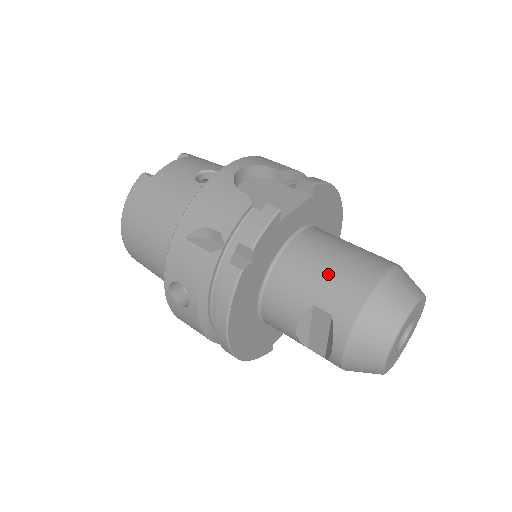
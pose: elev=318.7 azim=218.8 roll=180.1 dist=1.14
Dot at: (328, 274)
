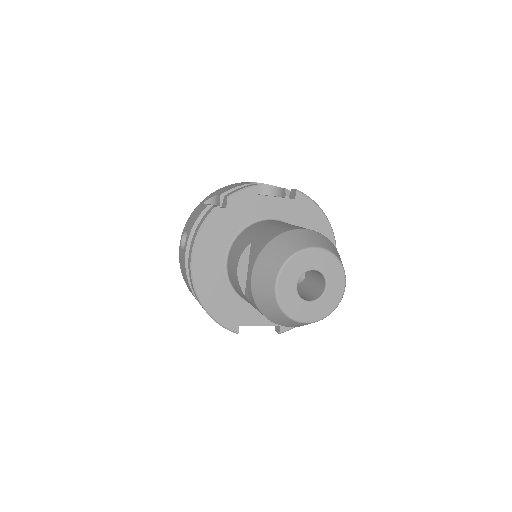
Dot at: (271, 227)
